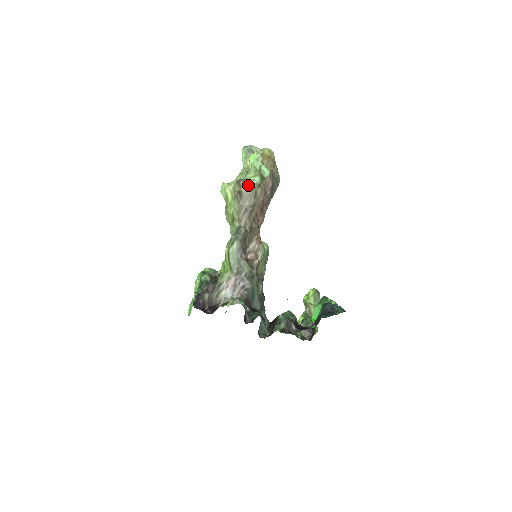
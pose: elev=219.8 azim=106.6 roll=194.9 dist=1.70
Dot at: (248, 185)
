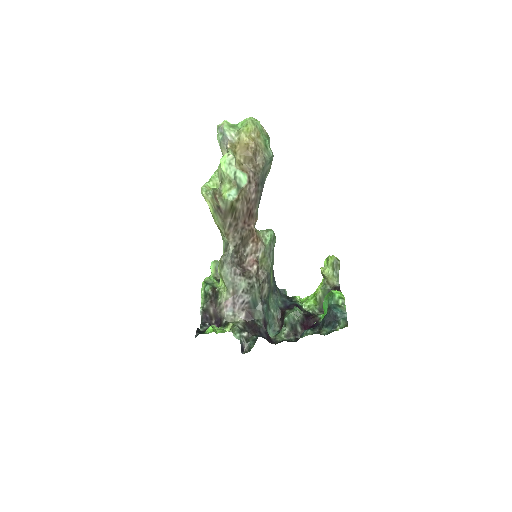
Dot at: (224, 202)
